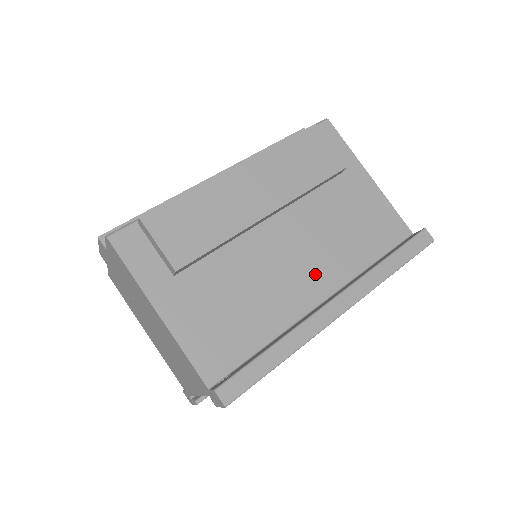
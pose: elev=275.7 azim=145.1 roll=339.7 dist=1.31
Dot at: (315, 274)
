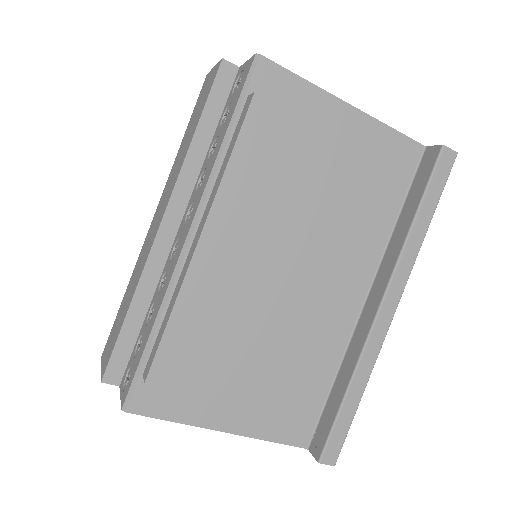
Dot at: (344, 279)
